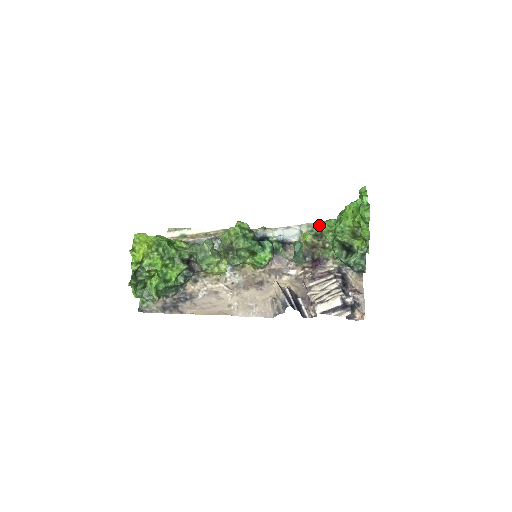
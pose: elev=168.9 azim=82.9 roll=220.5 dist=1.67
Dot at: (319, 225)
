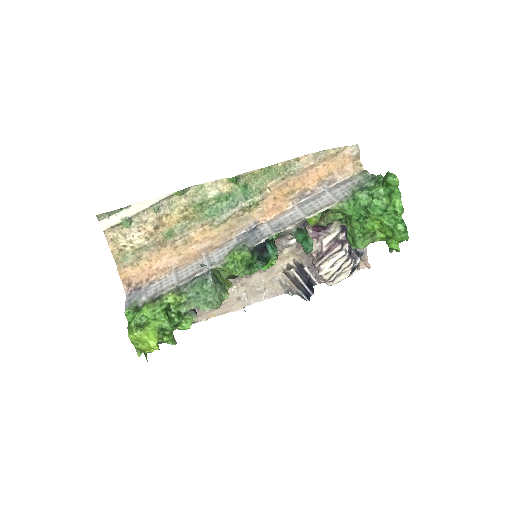
Dot at: (327, 207)
